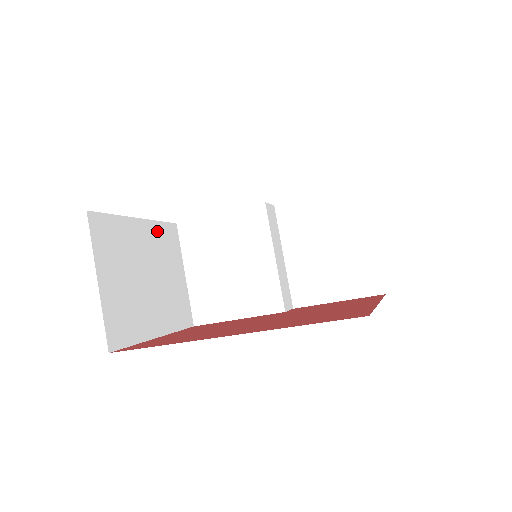
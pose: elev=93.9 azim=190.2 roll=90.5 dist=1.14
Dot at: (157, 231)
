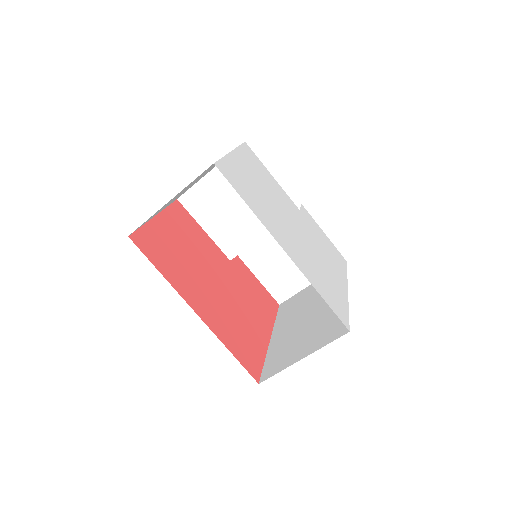
Dot at: occluded
